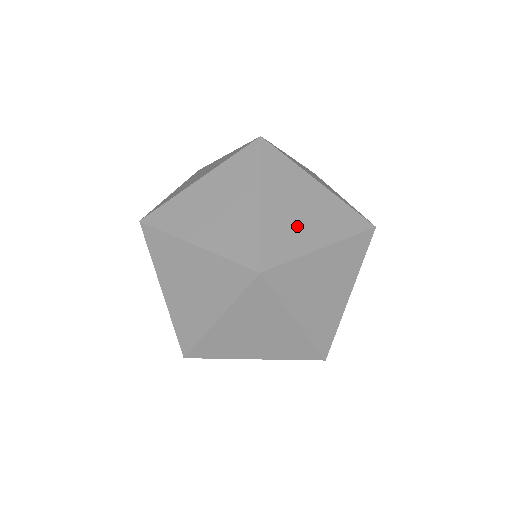
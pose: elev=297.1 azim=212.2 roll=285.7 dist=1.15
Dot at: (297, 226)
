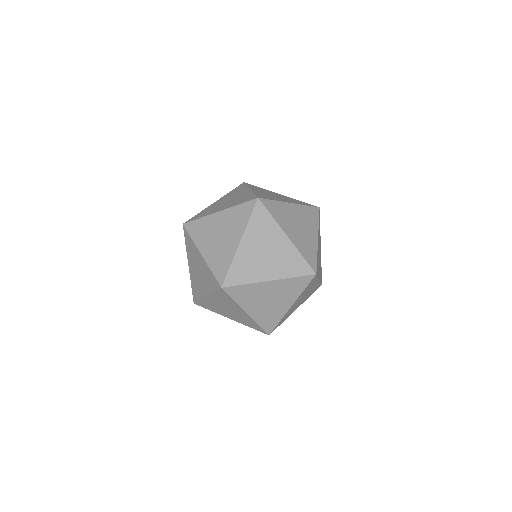
Dot at: (257, 264)
